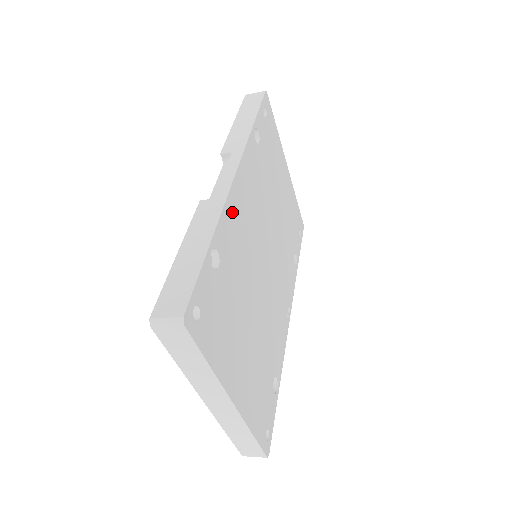
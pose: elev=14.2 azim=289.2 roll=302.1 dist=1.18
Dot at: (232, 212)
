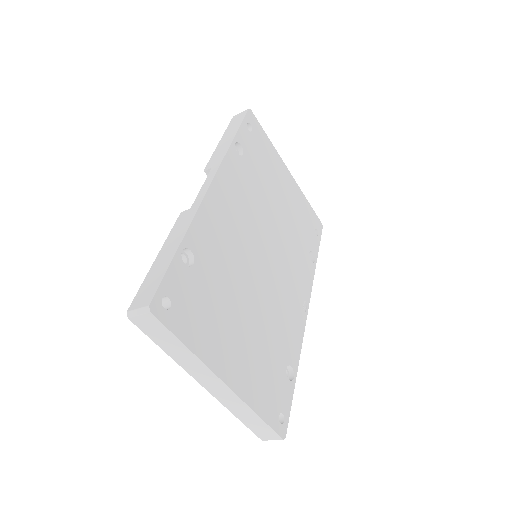
Dot at: (209, 217)
